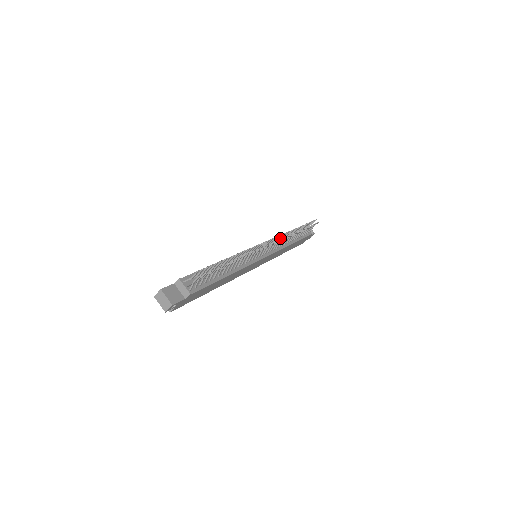
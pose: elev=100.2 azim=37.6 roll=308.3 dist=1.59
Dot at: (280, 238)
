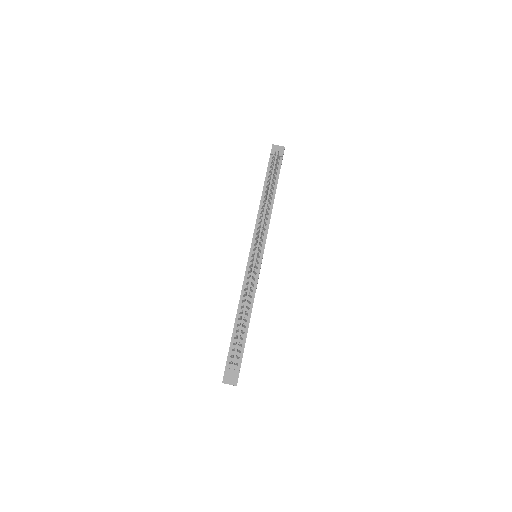
Dot at: occluded
